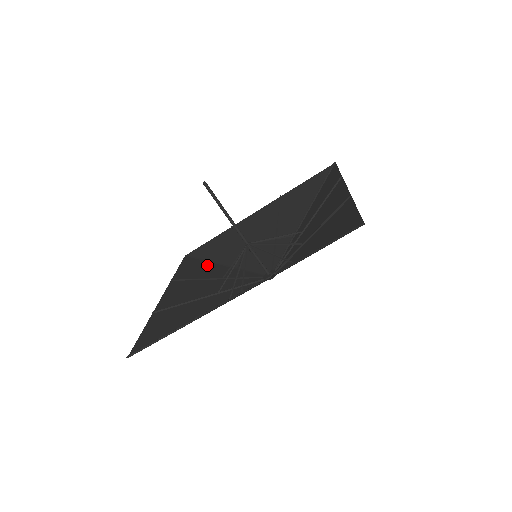
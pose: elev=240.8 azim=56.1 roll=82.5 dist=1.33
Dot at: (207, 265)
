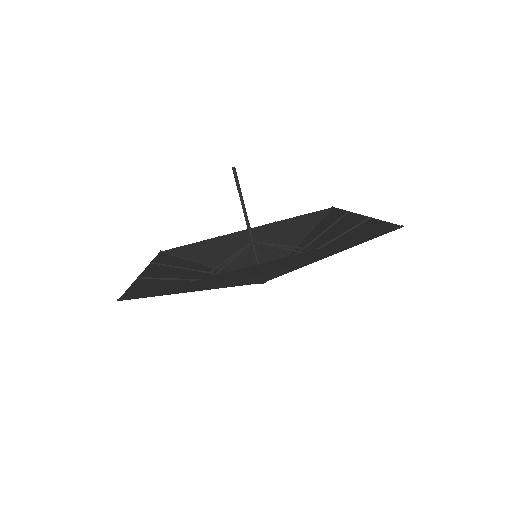
Dot at: (188, 262)
